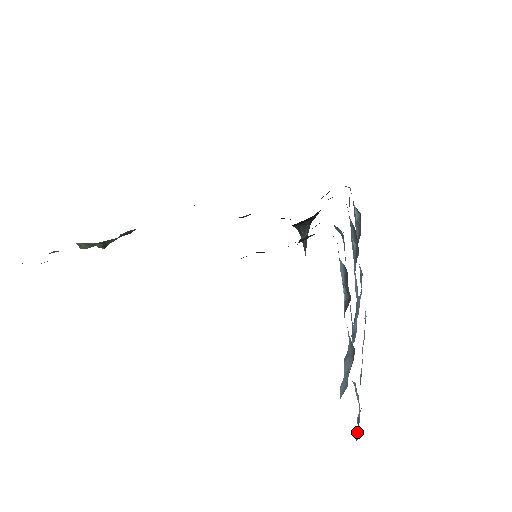
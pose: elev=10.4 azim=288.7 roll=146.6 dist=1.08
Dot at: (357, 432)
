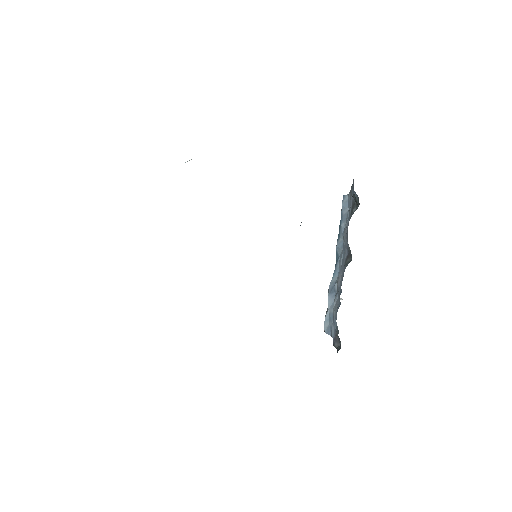
Dot at: occluded
